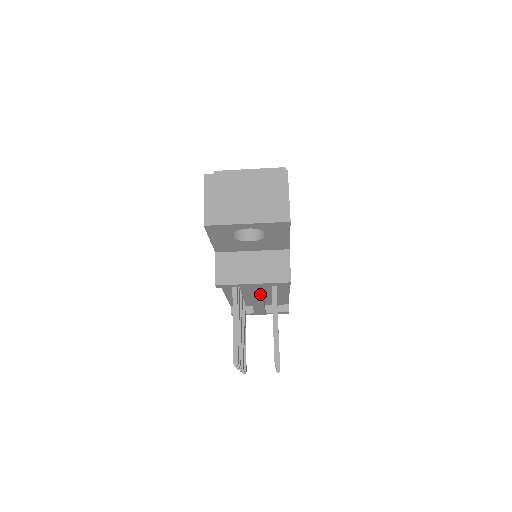
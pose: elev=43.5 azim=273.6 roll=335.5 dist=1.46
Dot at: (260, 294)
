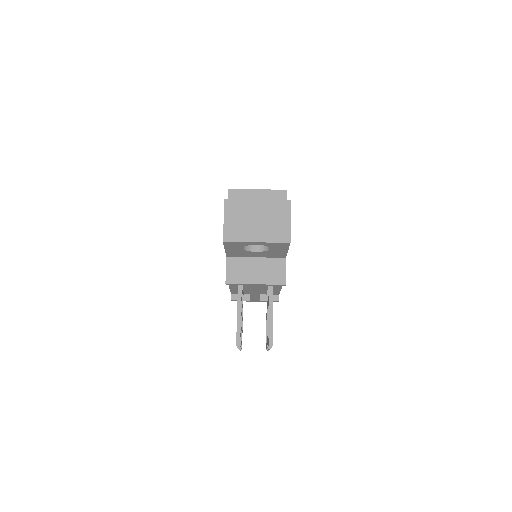
Dot at: (259, 290)
